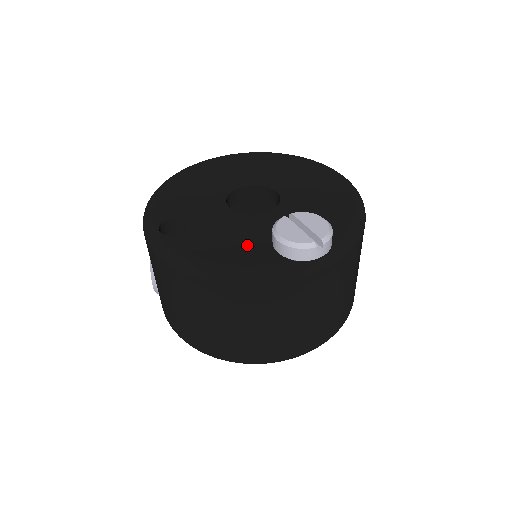
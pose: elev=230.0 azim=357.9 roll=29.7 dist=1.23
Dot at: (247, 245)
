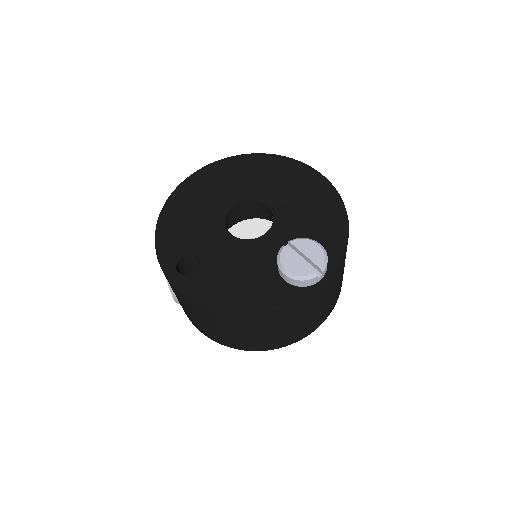
Dot at: (257, 275)
